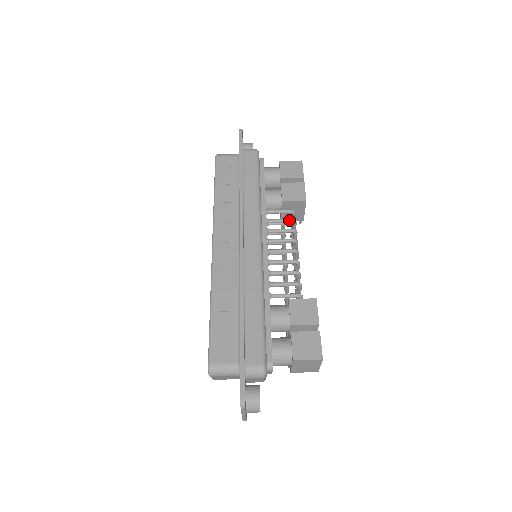
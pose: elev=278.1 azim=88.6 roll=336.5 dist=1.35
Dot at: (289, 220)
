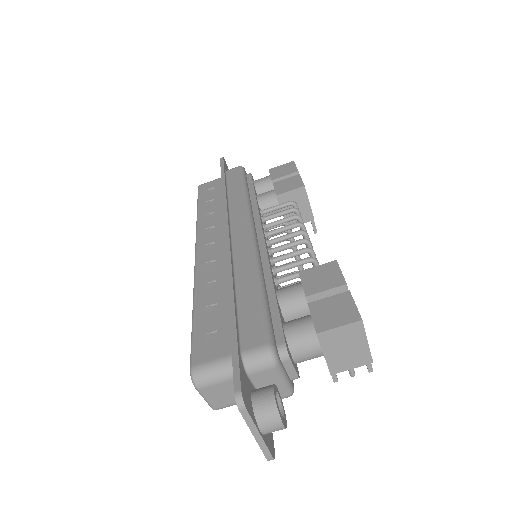
Dot at: (288, 209)
